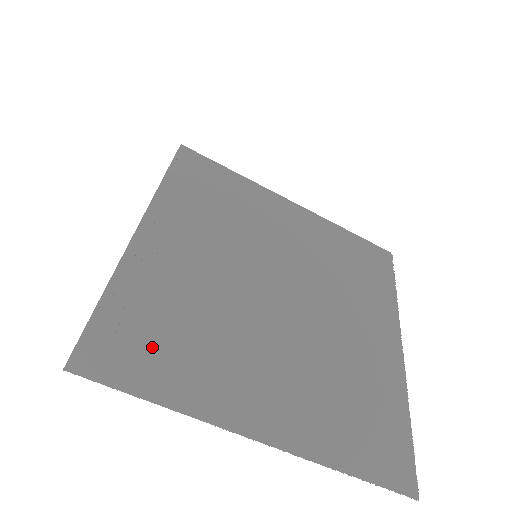
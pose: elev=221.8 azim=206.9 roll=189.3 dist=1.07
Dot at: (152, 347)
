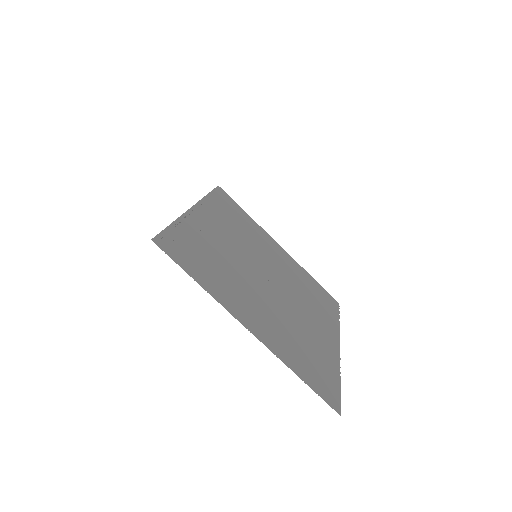
Dot at: (196, 258)
